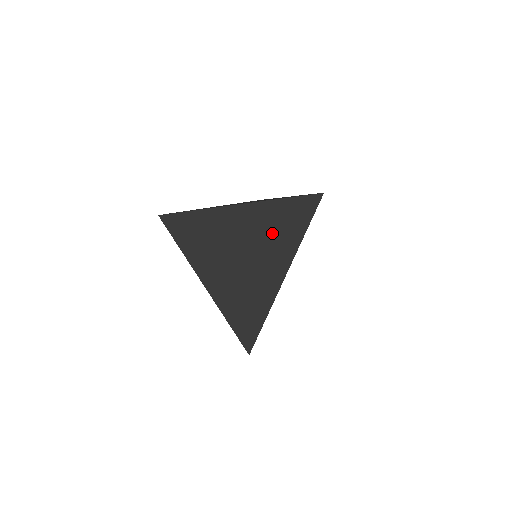
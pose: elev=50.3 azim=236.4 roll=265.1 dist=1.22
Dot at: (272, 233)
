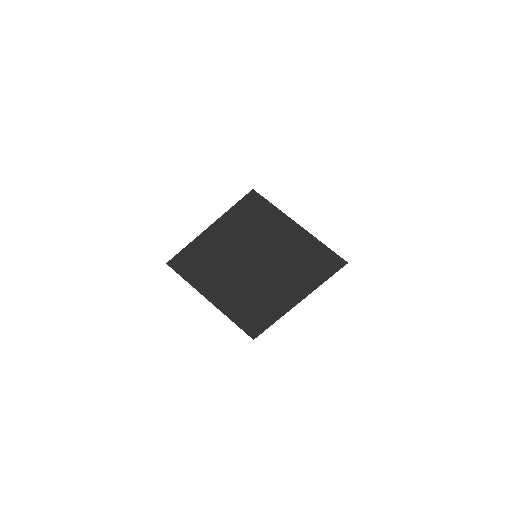
Dot at: occluded
